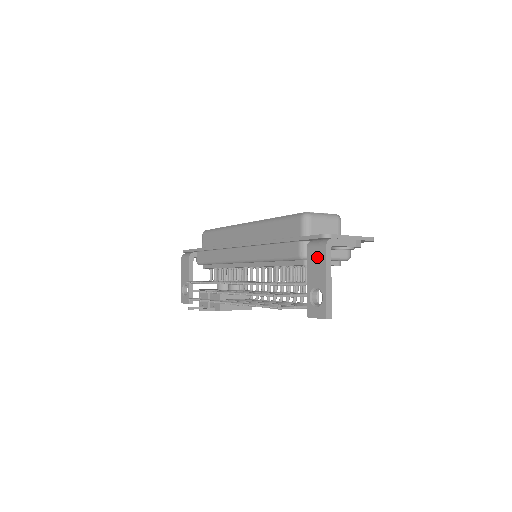
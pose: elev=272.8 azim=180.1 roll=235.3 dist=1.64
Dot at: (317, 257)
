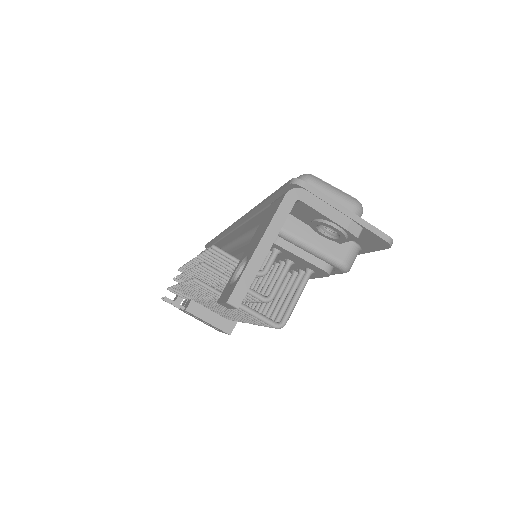
Dot at: (271, 212)
